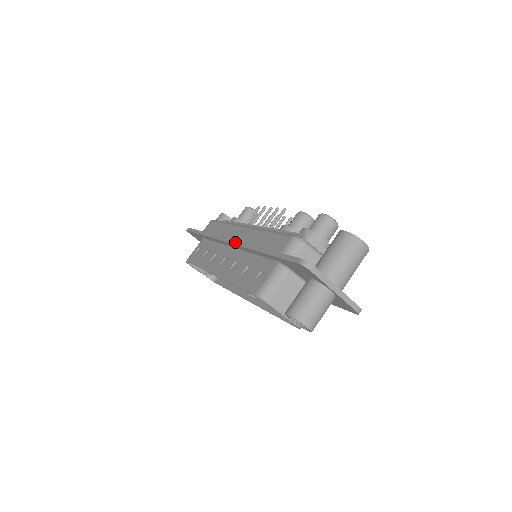
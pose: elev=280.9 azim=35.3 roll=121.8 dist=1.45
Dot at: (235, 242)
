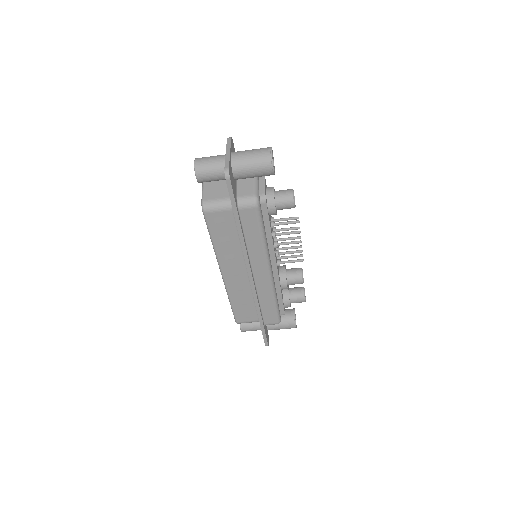
Dot at: (253, 288)
